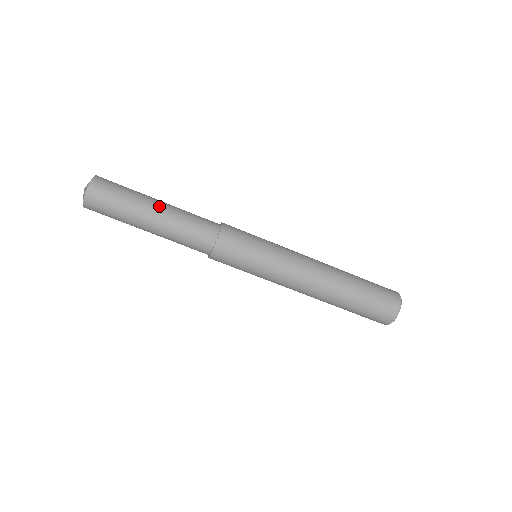
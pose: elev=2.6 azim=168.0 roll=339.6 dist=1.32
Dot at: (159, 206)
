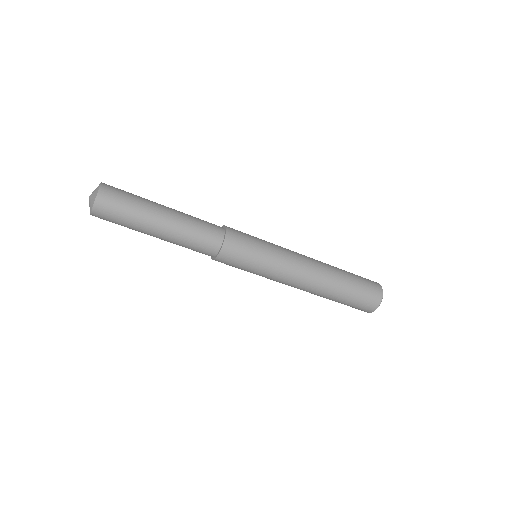
Dot at: (167, 207)
